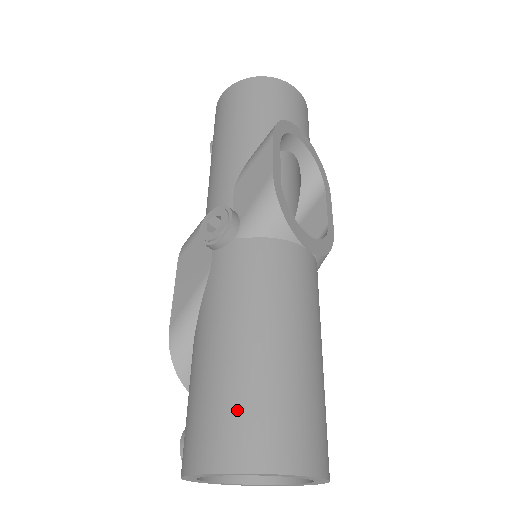
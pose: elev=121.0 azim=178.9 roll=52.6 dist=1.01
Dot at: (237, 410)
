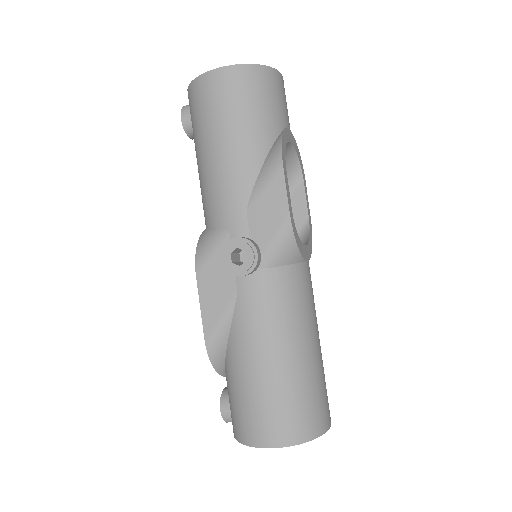
Dot at: (285, 408)
